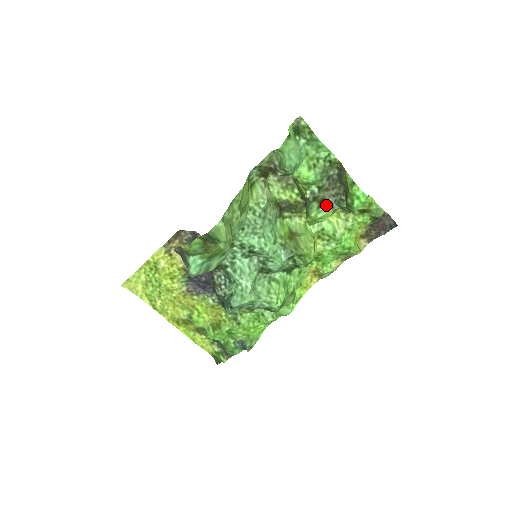
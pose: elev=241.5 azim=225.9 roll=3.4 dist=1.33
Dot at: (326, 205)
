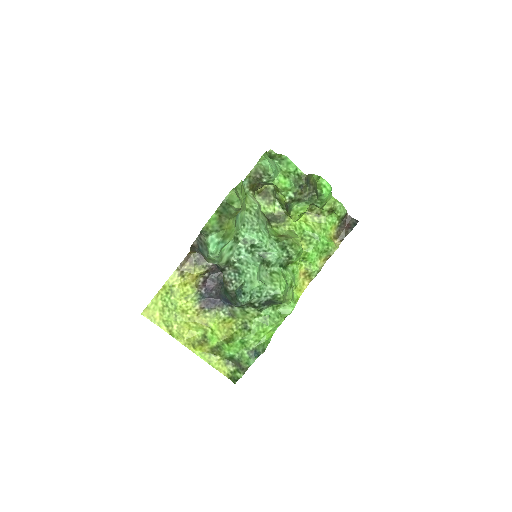
Dot at: (303, 202)
